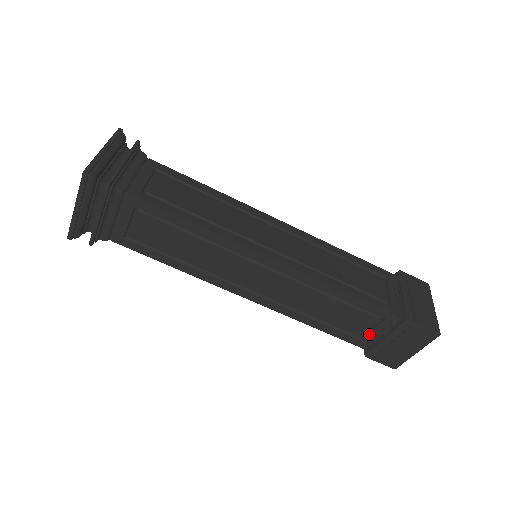
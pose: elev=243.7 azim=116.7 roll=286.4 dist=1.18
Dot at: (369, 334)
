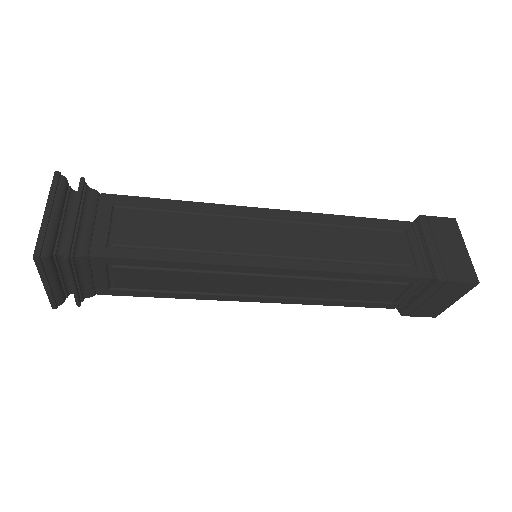
Dot at: (400, 298)
